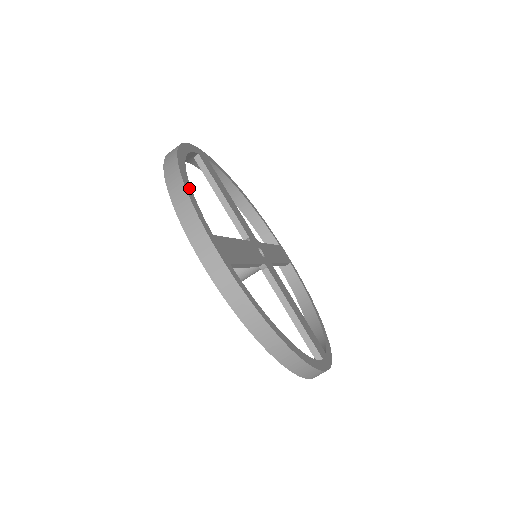
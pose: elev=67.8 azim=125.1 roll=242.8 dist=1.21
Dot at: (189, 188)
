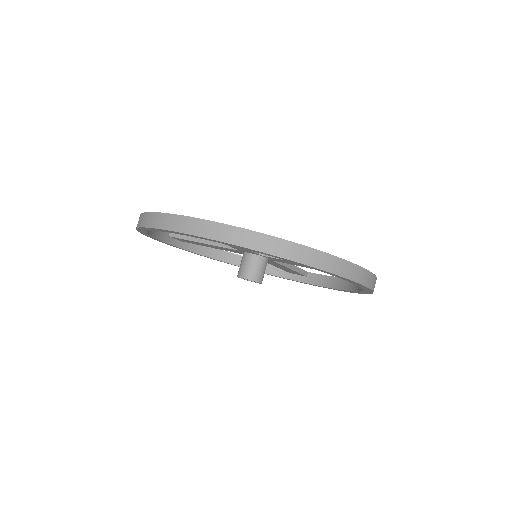
Dot at: occluded
